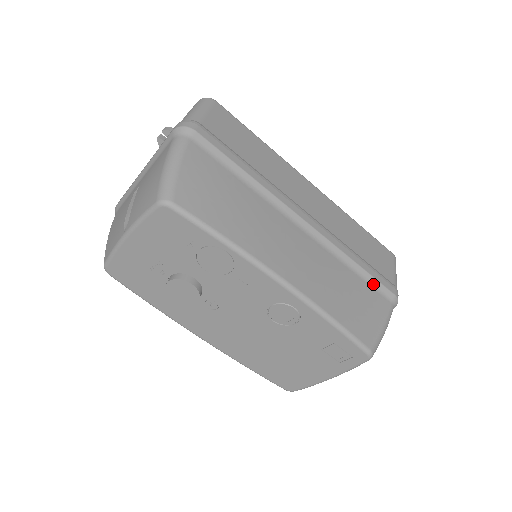
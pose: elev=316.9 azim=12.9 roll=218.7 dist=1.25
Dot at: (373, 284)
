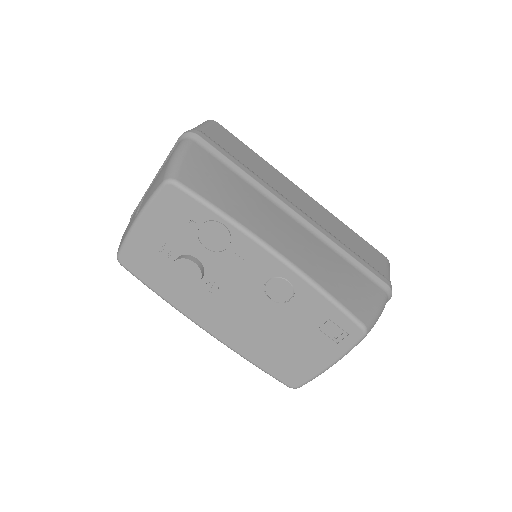
Dot at: (365, 273)
